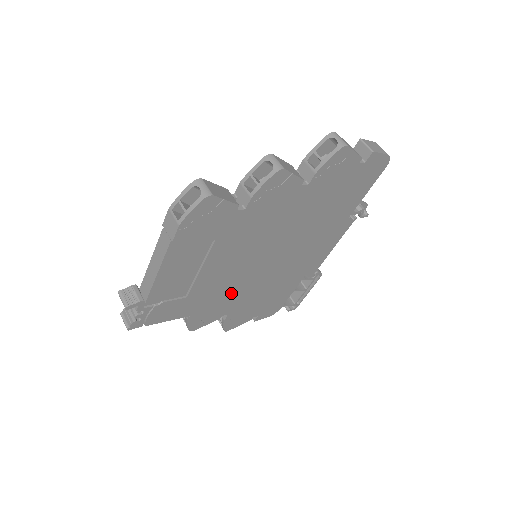
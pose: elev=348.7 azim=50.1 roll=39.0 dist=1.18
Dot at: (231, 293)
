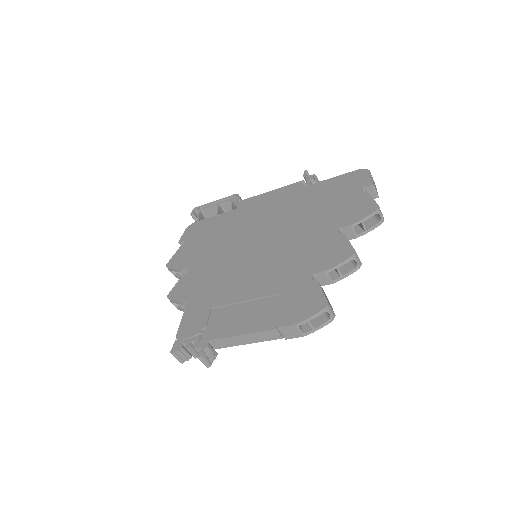
Dot at: occluded
